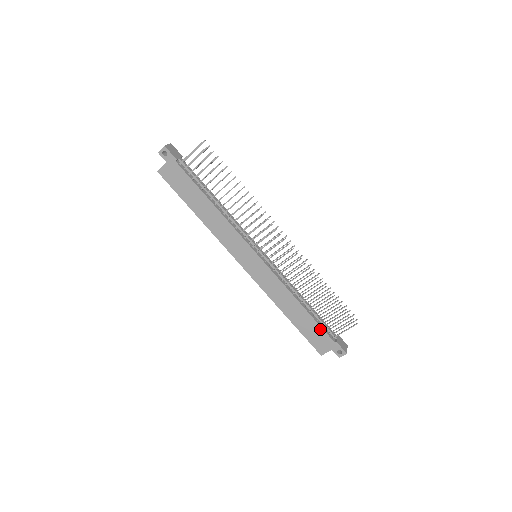
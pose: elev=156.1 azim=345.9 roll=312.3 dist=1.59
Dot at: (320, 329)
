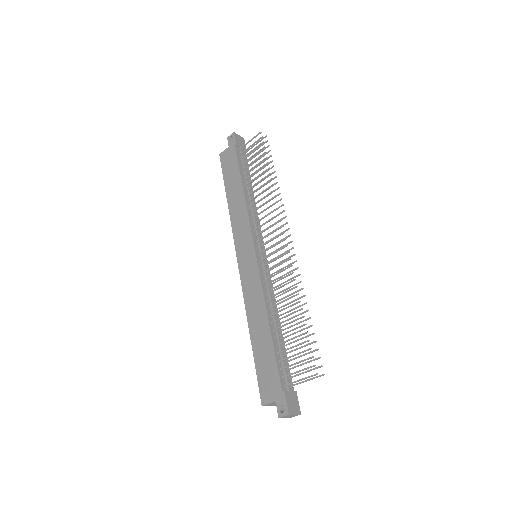
Dot at: (274, 364)
